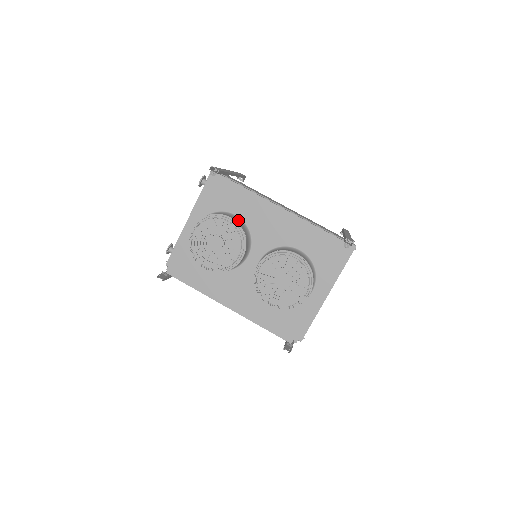
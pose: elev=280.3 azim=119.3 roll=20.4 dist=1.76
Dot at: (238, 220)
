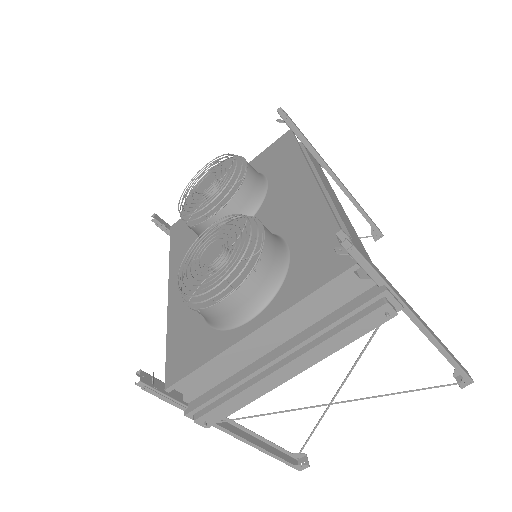
Dot at: (260, 180)
